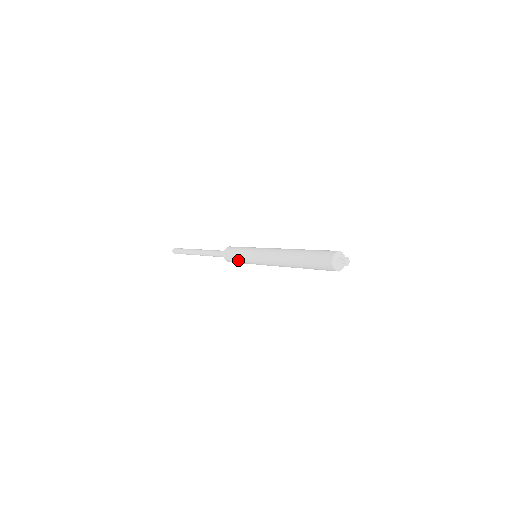
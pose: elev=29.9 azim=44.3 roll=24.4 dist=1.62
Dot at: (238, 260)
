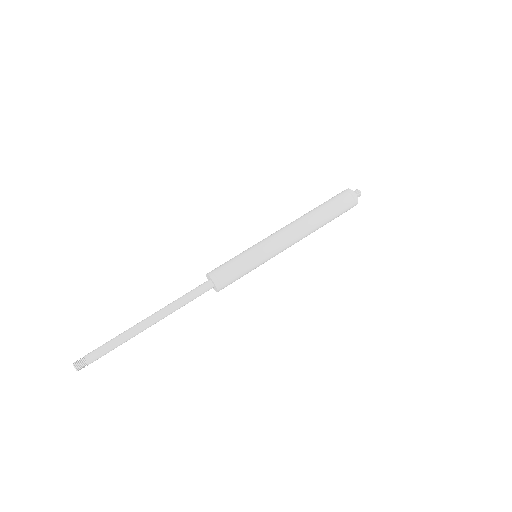
Dot at: (238, 267)
